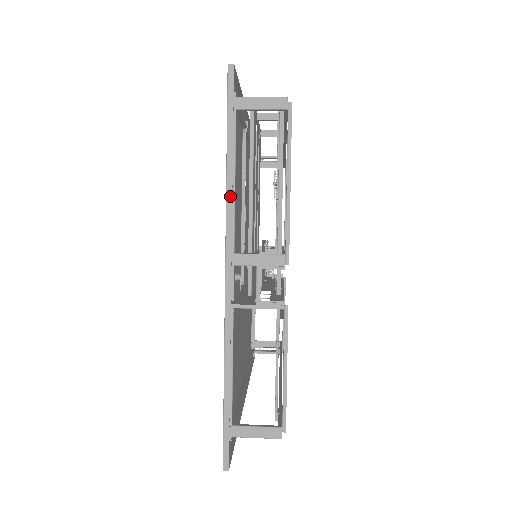
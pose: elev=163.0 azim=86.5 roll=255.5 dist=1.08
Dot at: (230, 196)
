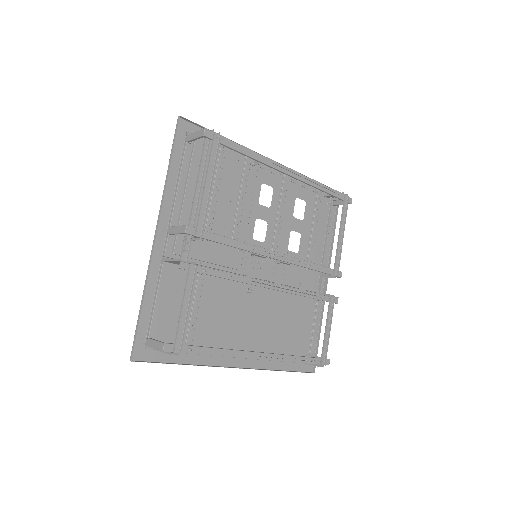
Dot at: (165, 189)
